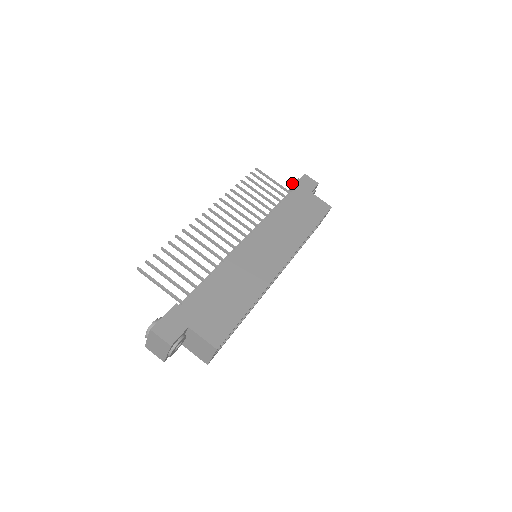
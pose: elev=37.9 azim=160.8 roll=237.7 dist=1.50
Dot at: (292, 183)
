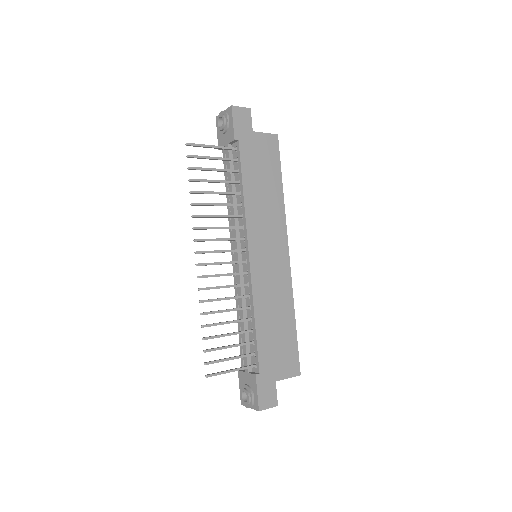
Dot at: (223, 125)
